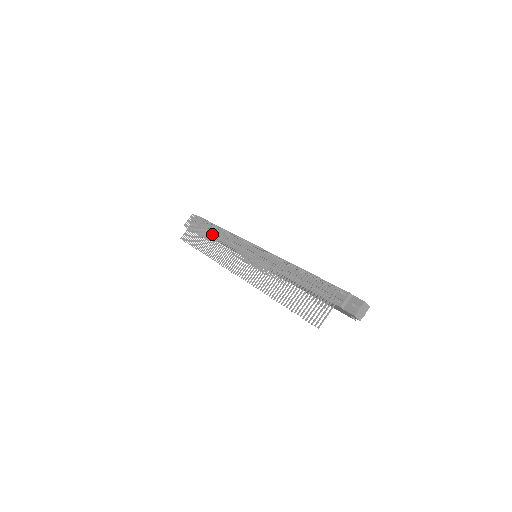
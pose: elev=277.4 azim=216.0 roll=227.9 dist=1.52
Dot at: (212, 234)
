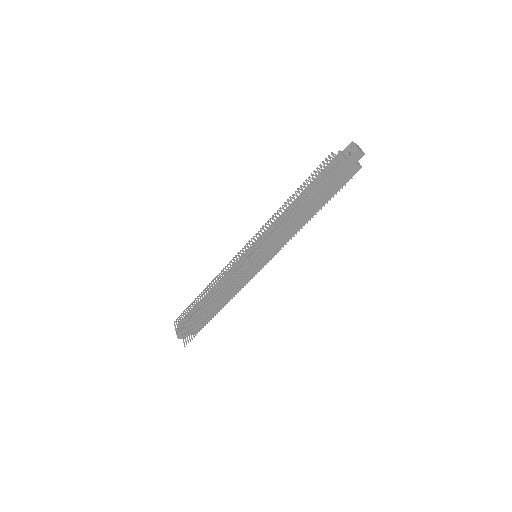
Dot at: (206, 305)
